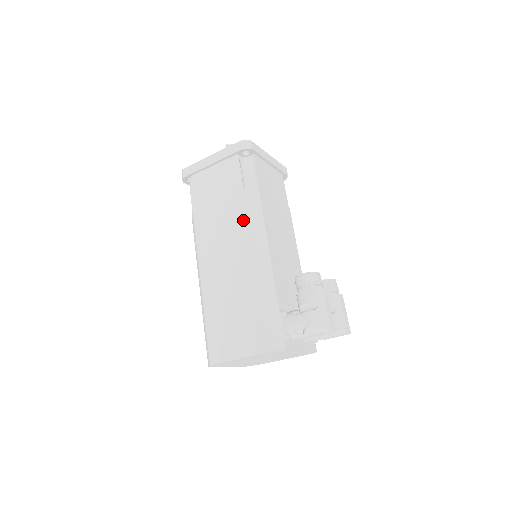
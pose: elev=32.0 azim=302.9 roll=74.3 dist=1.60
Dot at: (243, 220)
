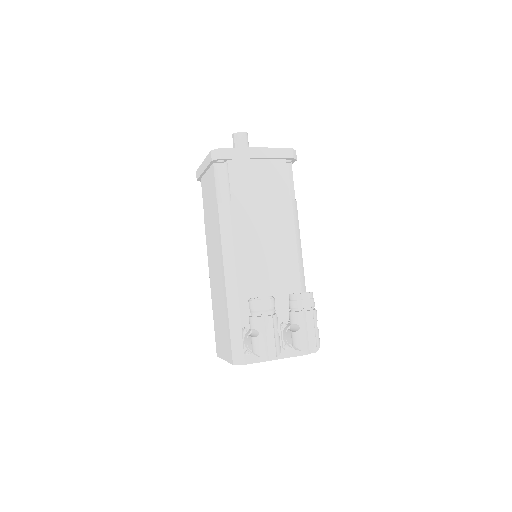
Dot at: (218, 235)
